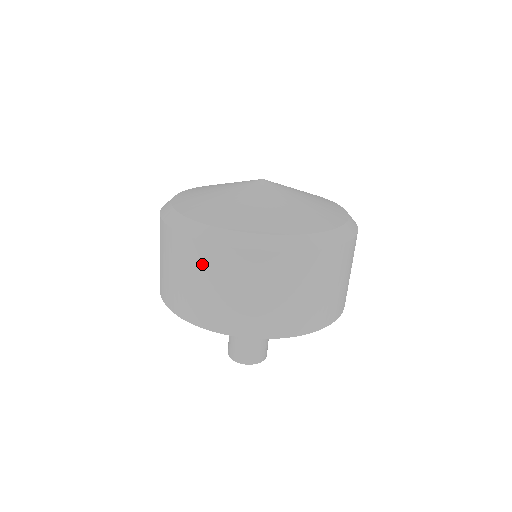
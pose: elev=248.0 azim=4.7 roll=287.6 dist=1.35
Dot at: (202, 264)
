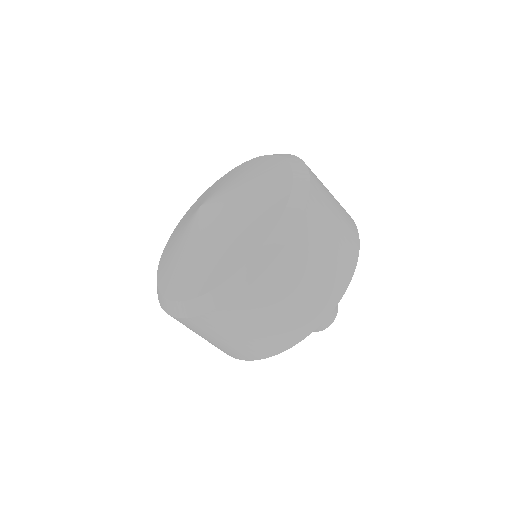
Dot at: (239, 318)
